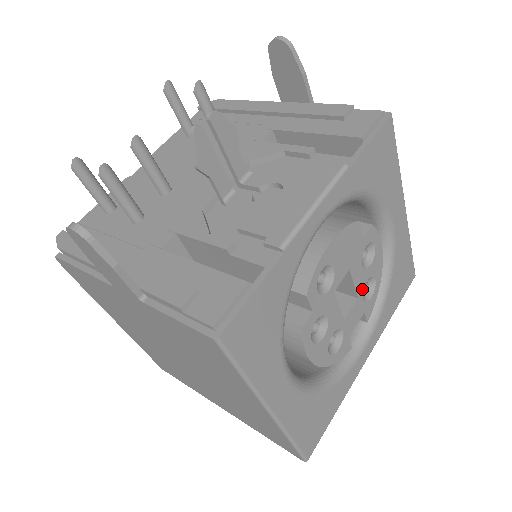
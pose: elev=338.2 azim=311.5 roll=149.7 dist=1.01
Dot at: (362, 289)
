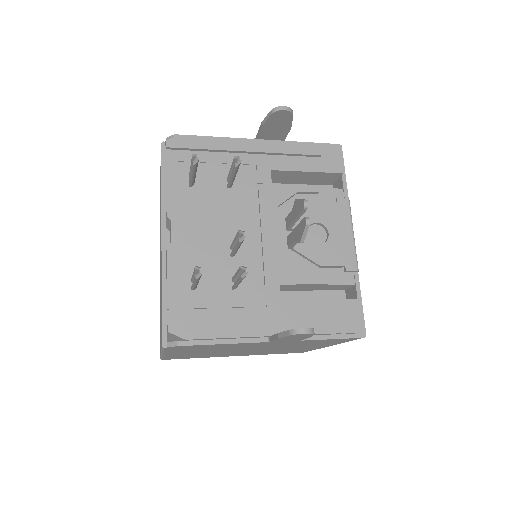
Dot at: occluded
